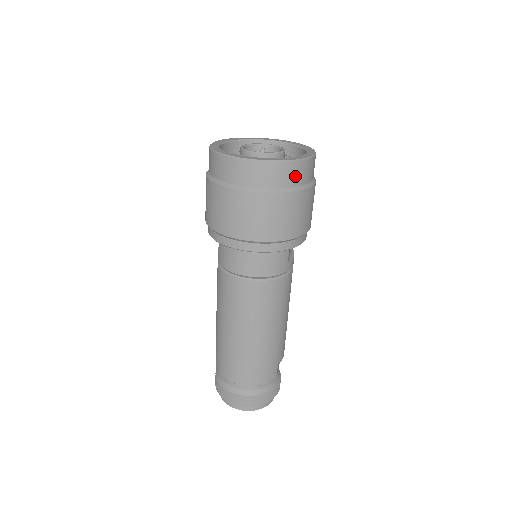
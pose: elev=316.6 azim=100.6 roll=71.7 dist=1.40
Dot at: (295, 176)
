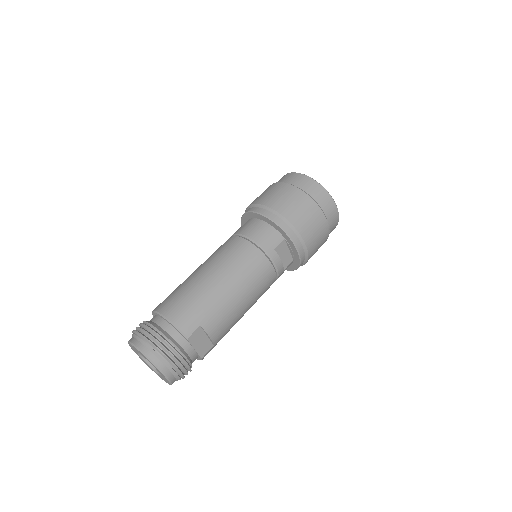
Dot at: (316, 193)
